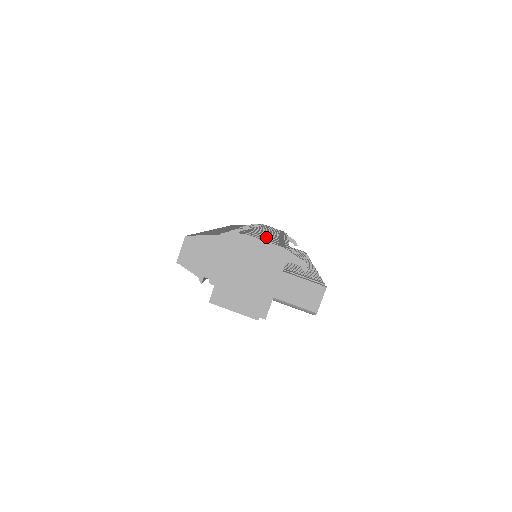
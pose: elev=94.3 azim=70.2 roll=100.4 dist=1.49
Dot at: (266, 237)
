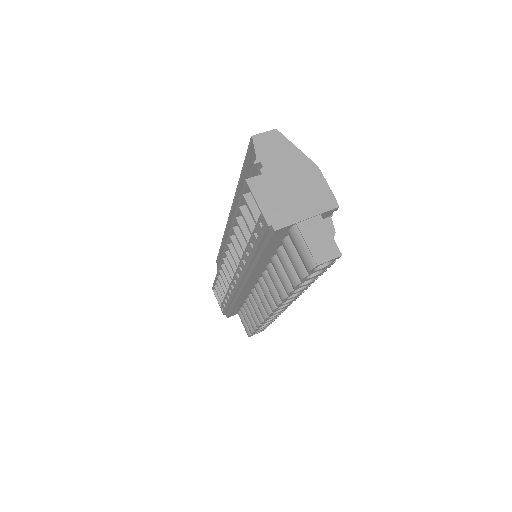
Dot at: occluded
